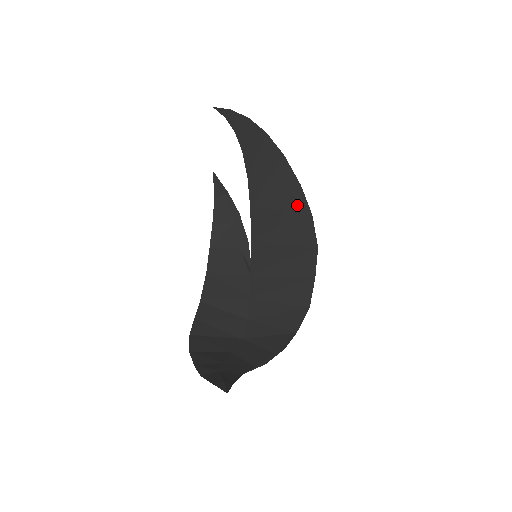
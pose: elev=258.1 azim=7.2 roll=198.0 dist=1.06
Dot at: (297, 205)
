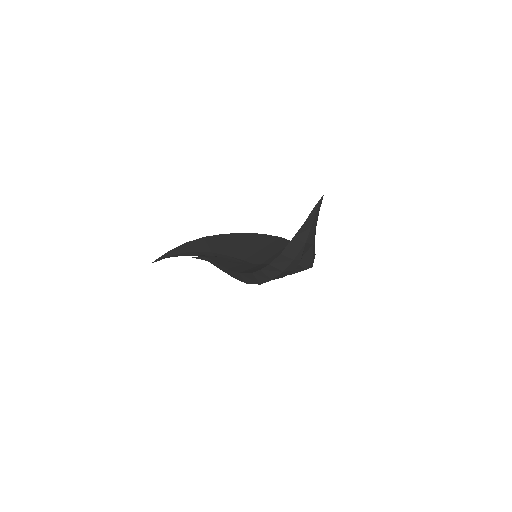
Dot at: (252, 237)
